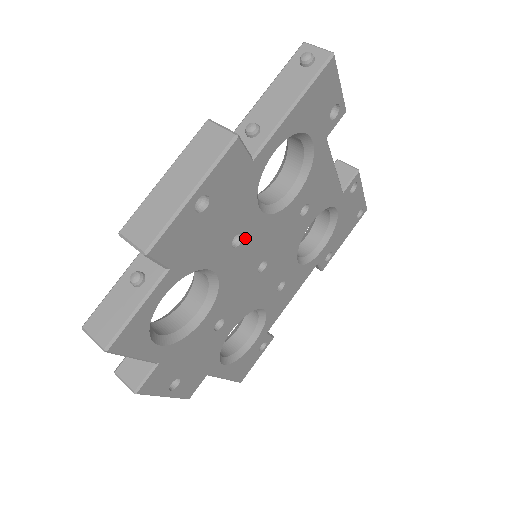
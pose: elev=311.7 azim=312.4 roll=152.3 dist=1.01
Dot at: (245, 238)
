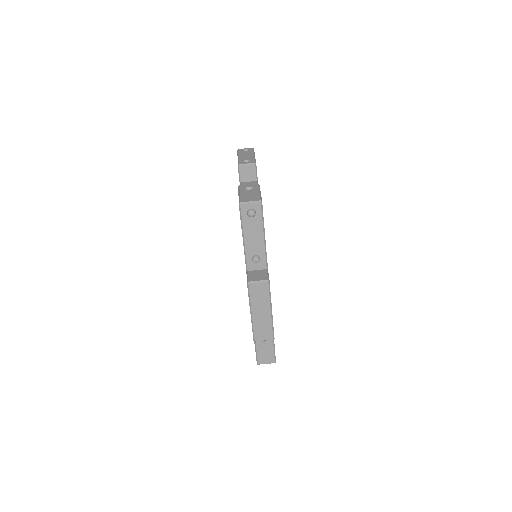
Dot at: occluded
